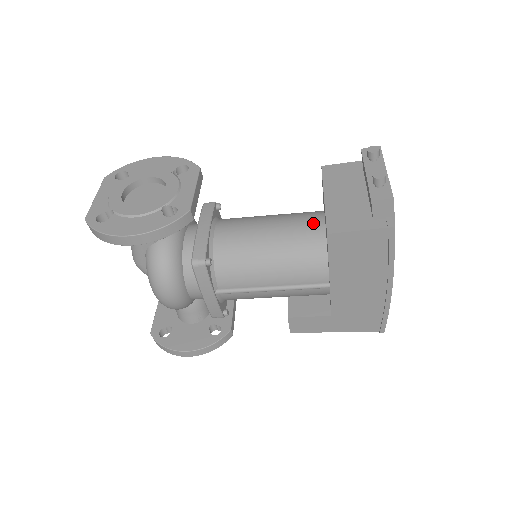
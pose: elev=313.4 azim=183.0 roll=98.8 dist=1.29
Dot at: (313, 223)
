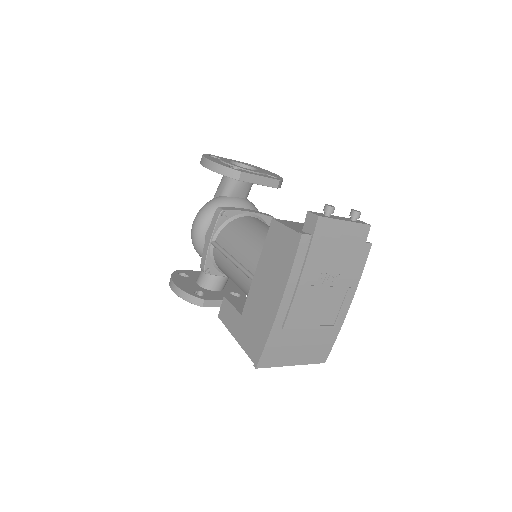
Dot at: occluded
